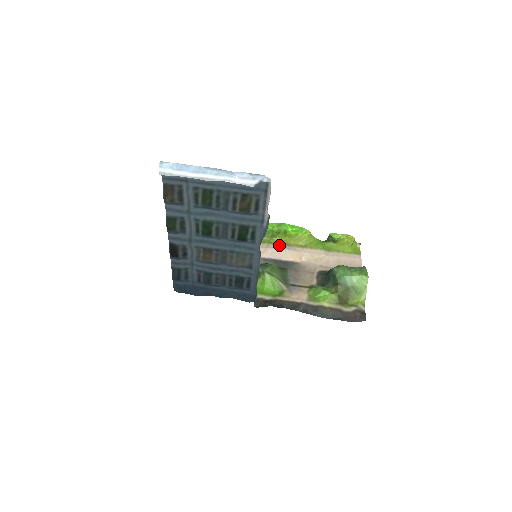
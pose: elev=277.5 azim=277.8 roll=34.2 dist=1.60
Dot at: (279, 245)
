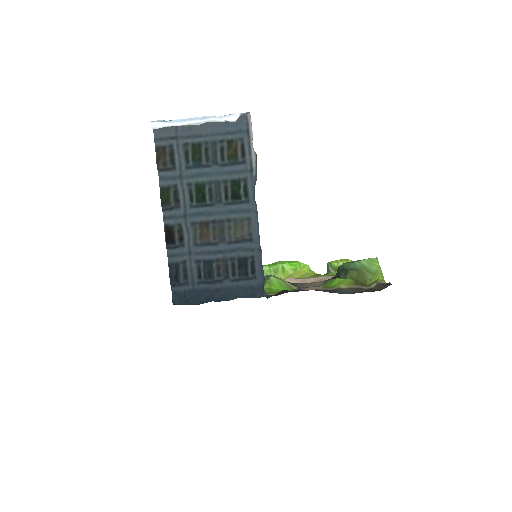
Dot at: occluded
